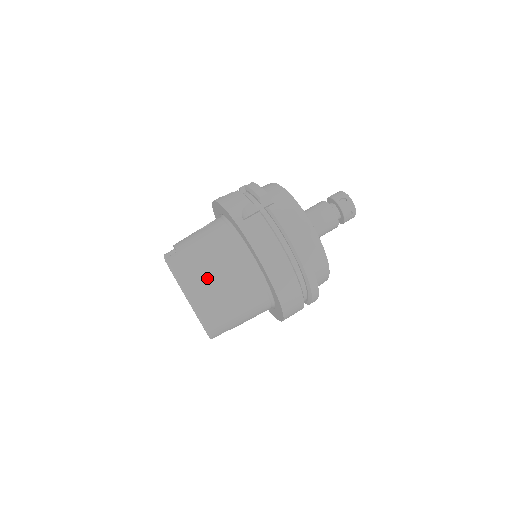
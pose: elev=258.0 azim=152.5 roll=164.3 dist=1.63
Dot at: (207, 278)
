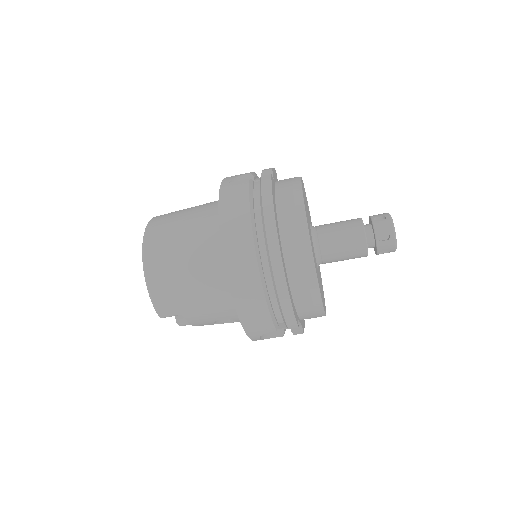
Dot at: (170, 233)
